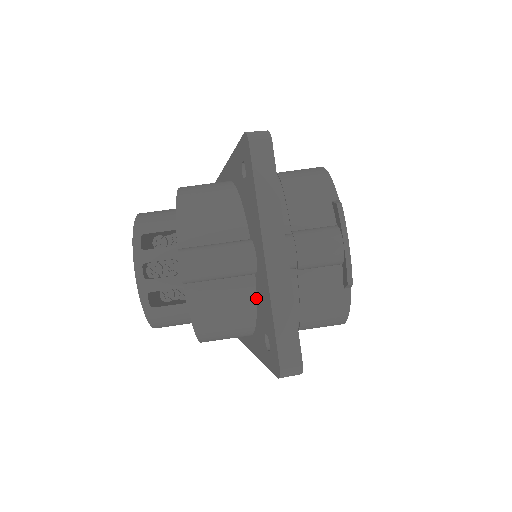
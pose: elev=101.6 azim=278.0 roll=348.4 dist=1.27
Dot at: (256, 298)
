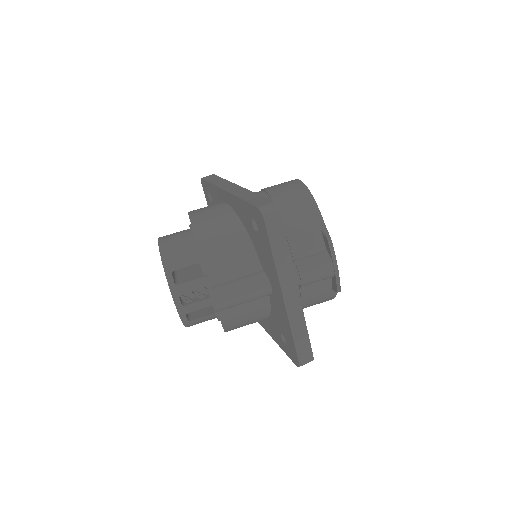
Dot at: (270, 307)
